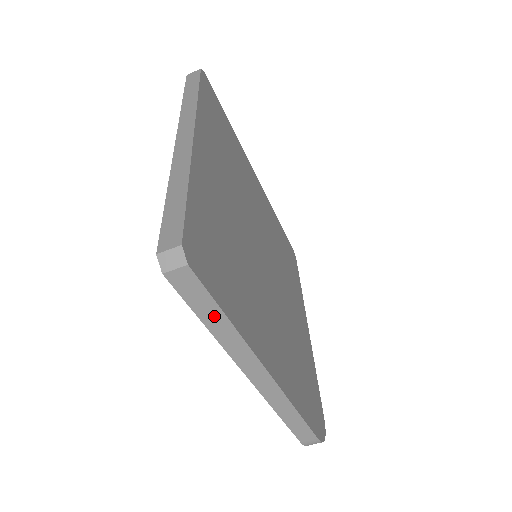
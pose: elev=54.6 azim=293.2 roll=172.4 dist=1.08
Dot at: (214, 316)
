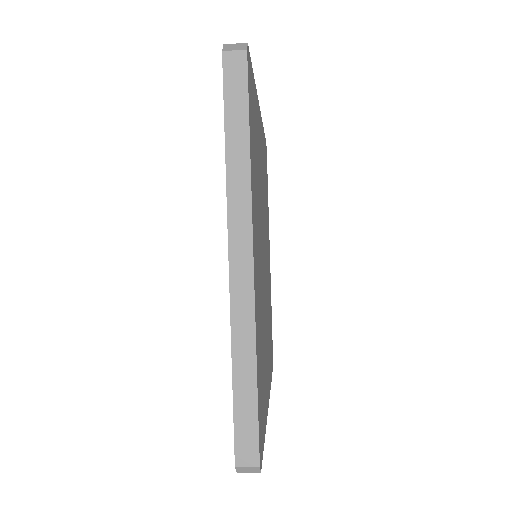
Dot at: occluded
